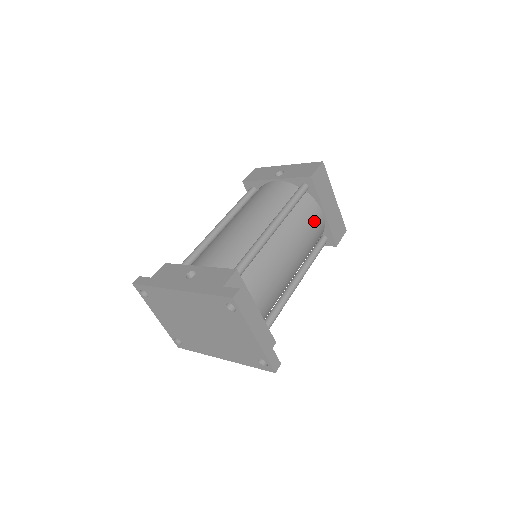
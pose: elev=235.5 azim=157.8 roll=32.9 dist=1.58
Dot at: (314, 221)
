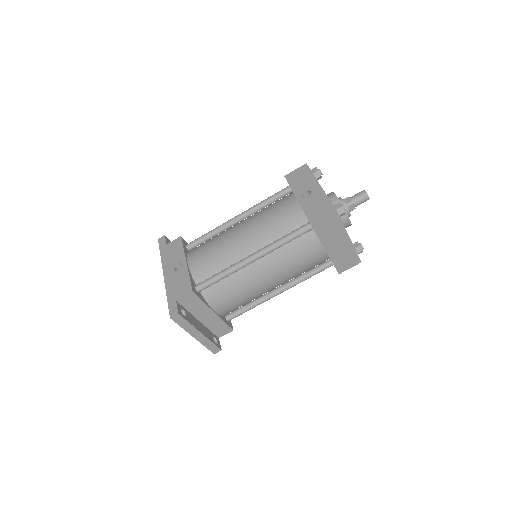
Dot at: (309, 256)
